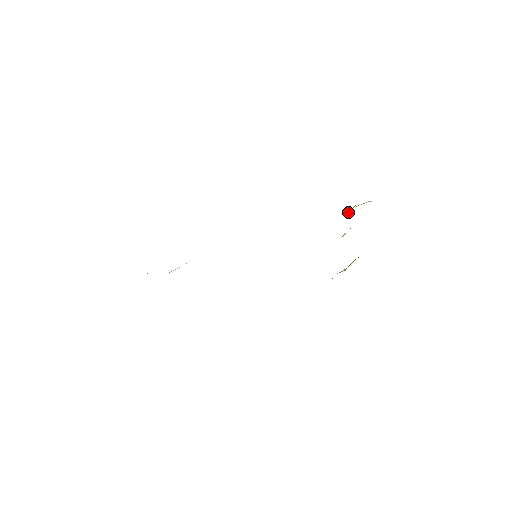
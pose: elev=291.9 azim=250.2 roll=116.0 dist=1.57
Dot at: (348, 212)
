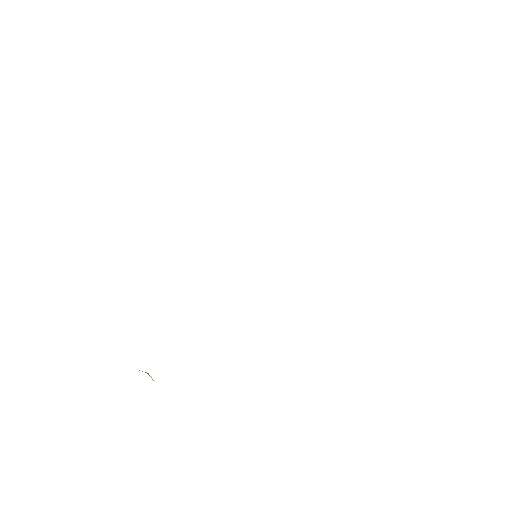
Dot at: occluded
